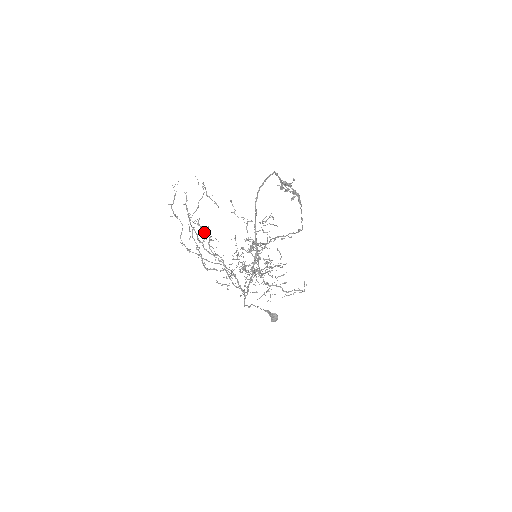
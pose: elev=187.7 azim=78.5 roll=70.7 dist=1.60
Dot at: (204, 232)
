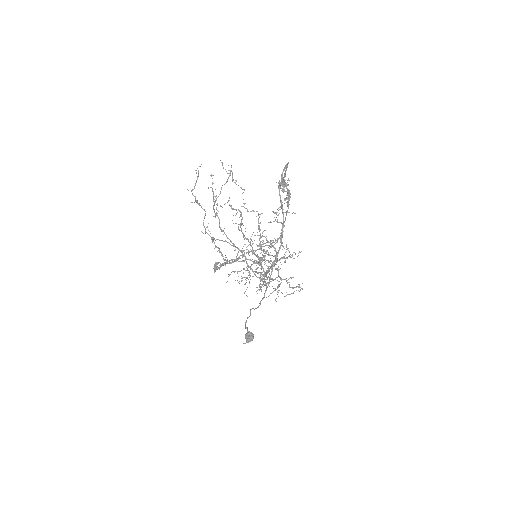
Dot at: (233, 215)
